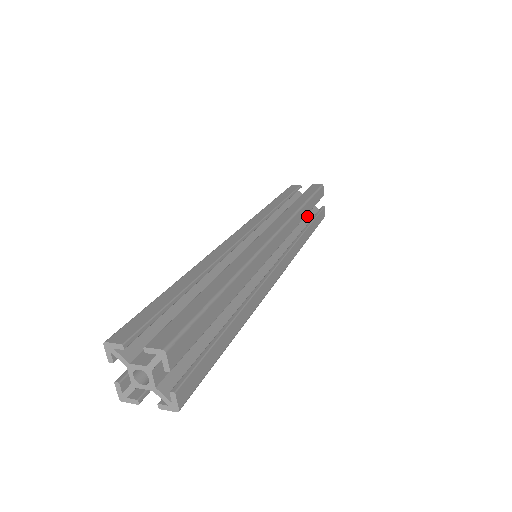
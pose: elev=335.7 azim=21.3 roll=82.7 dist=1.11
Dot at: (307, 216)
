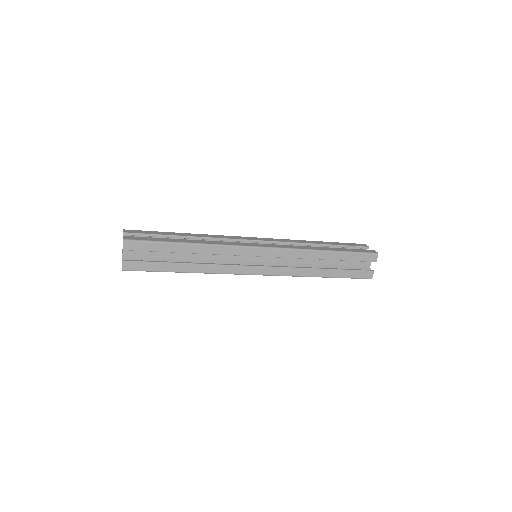
Dot at: occluded
